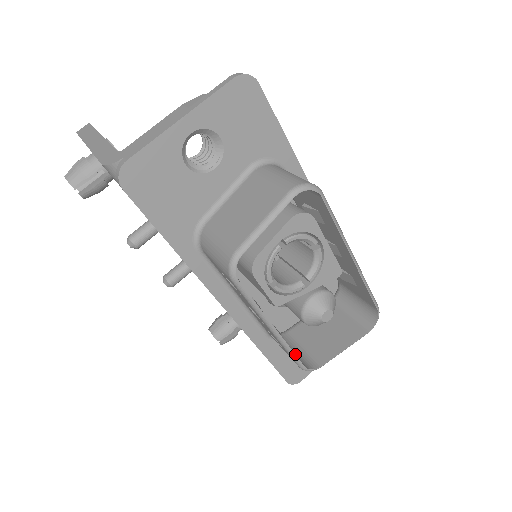
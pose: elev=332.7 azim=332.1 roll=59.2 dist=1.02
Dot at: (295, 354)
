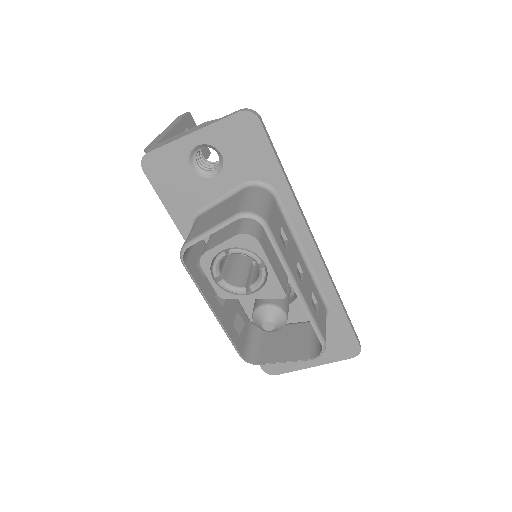
Dot at: (233, 342)
